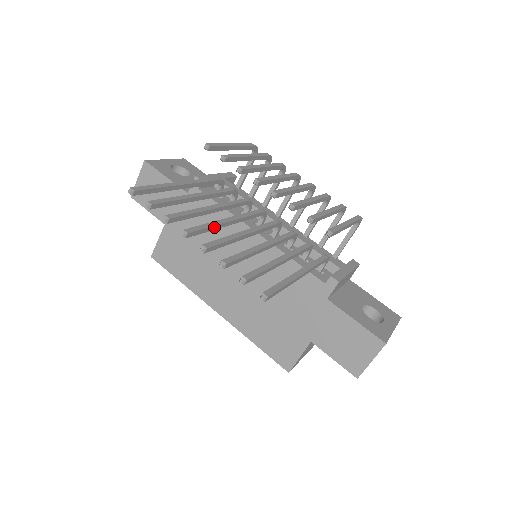
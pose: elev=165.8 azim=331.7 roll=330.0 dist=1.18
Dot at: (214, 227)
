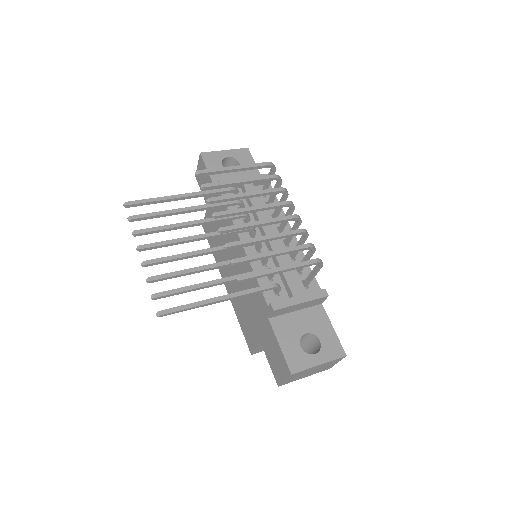
Dot at: (174, 244)
